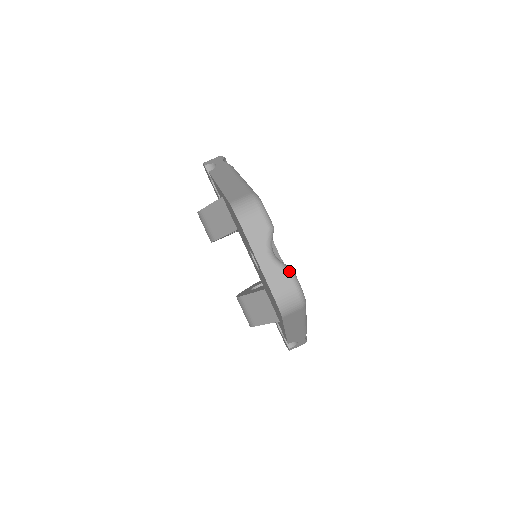
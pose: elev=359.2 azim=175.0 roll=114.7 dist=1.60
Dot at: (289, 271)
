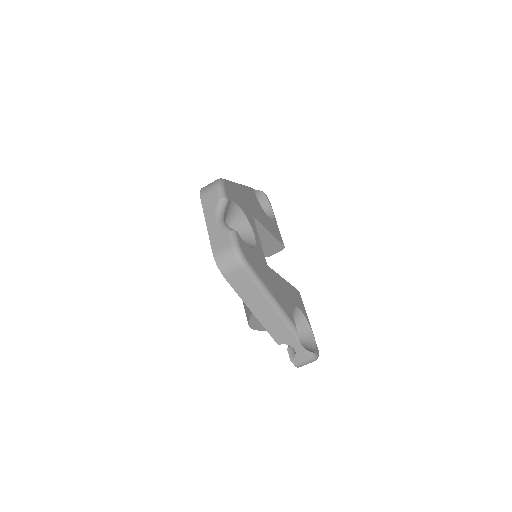
Dot at: (229, 230)
